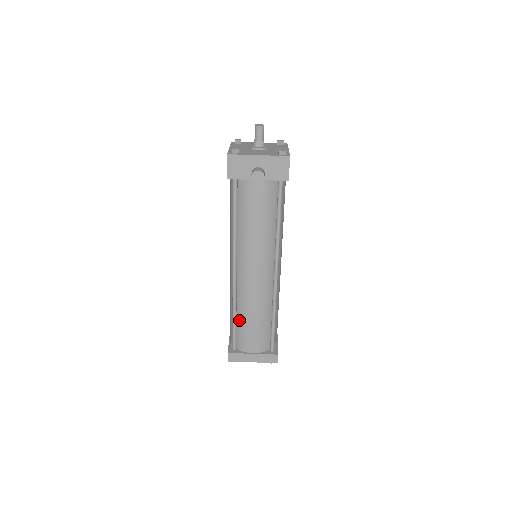
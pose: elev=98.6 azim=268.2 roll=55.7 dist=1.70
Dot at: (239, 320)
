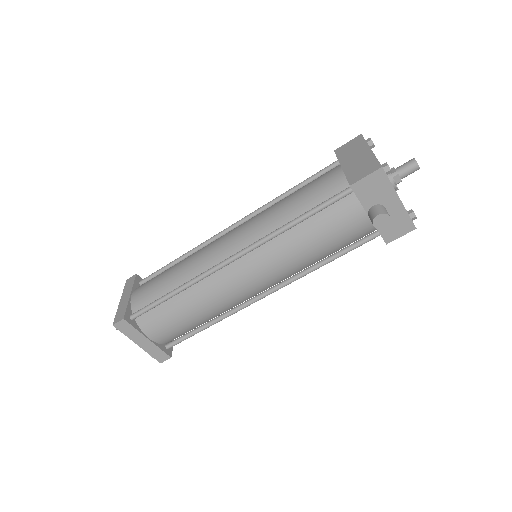
Dot at: (174, 300)
